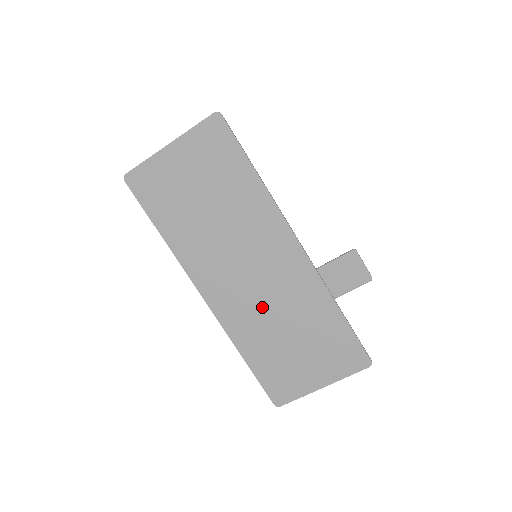
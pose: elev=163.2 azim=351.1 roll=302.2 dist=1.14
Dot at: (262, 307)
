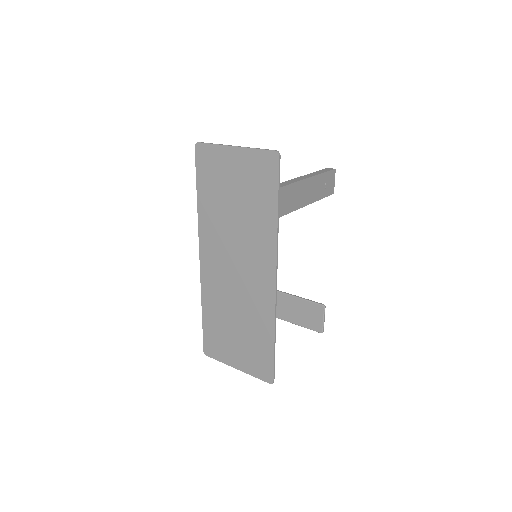
Dot at: (230, 294)
